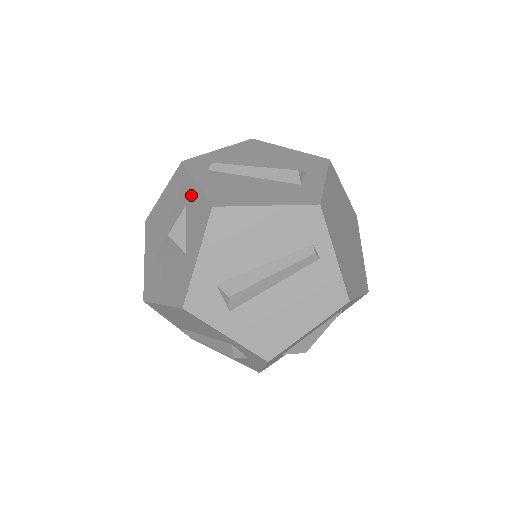
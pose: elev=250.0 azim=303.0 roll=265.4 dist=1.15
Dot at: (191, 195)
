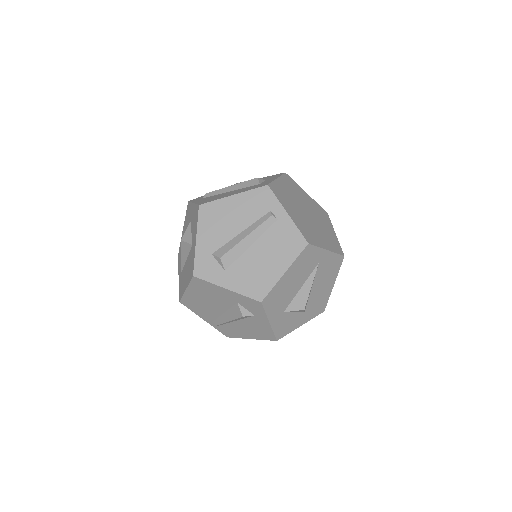
Dot at: (192, 212)
